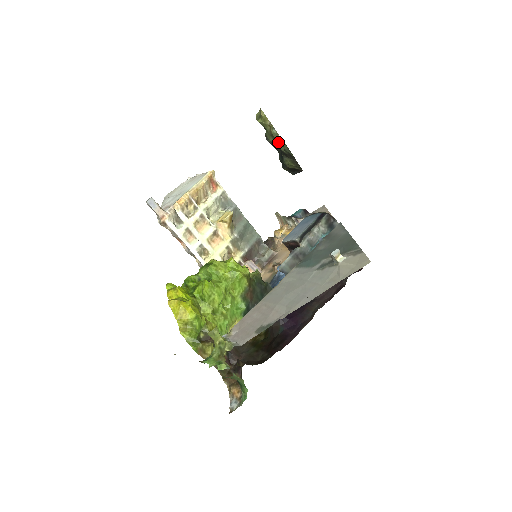
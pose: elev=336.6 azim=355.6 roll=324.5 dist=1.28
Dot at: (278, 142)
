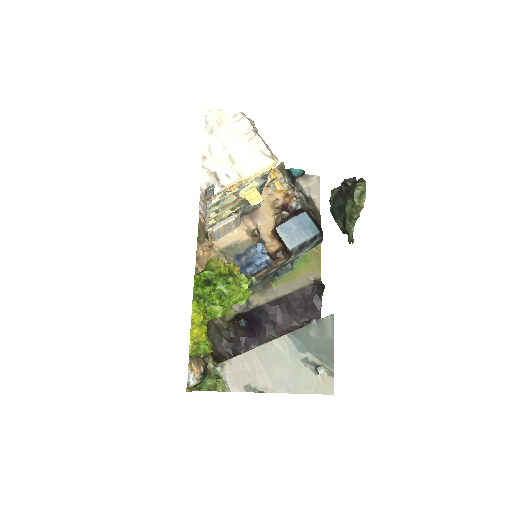
Dot at: (350, 222)
